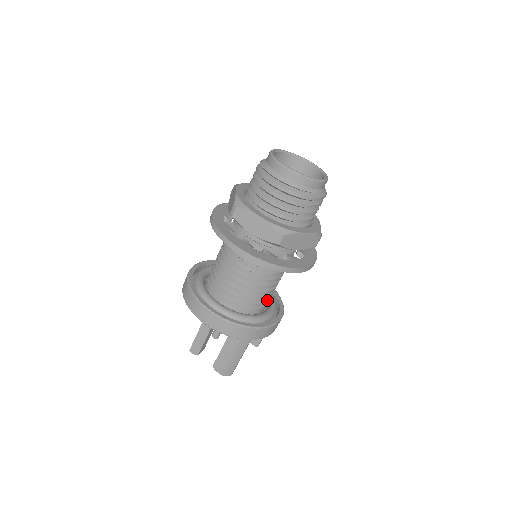
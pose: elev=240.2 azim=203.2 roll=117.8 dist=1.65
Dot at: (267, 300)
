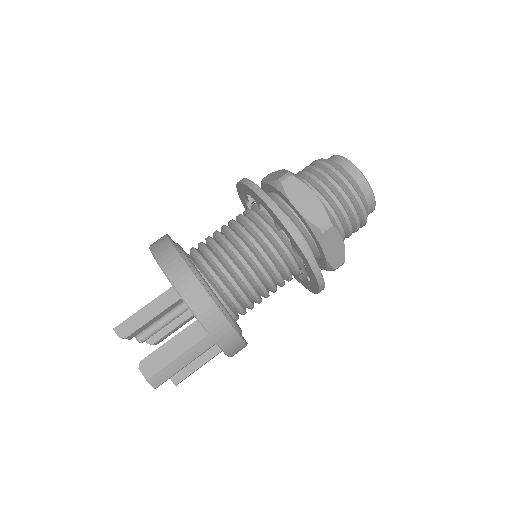
Dot at: (245, 311)
